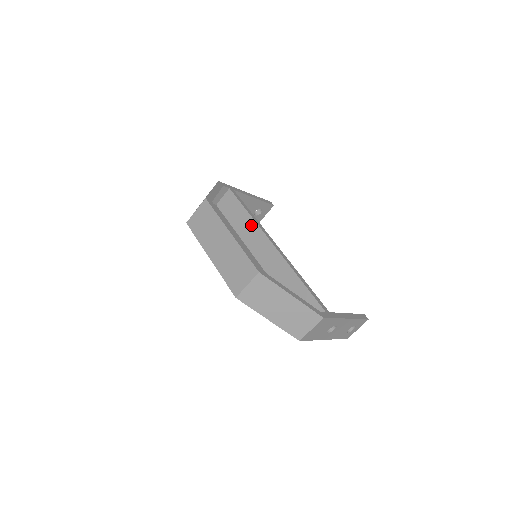
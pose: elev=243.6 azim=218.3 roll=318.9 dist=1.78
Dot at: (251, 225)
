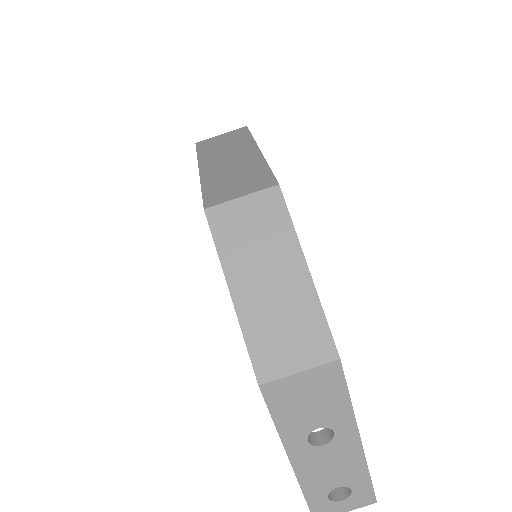
Dot at: occluded
